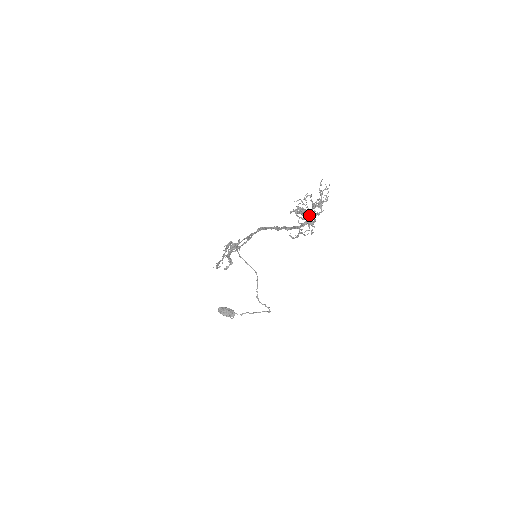
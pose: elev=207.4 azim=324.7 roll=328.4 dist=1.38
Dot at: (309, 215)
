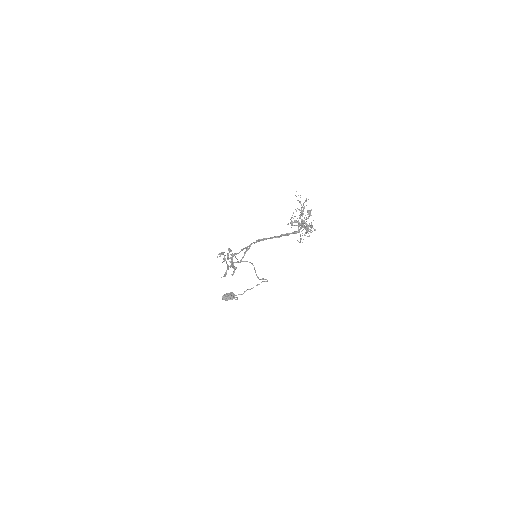
Dot at: (305, 223)
